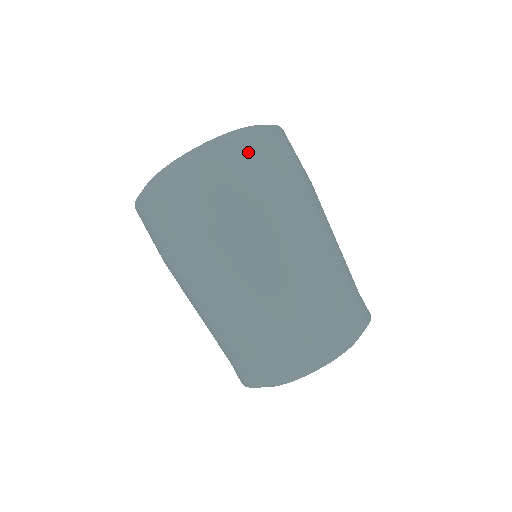
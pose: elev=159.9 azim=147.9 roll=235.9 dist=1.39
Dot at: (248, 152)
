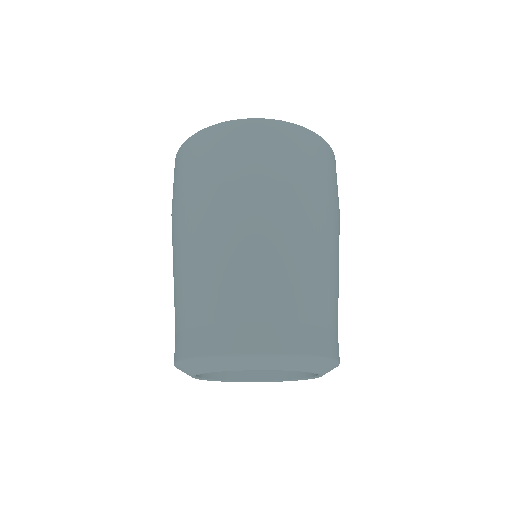
Dot at: (214, 141)
